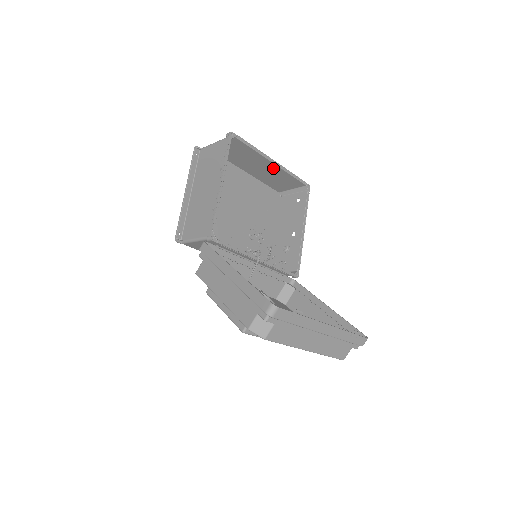
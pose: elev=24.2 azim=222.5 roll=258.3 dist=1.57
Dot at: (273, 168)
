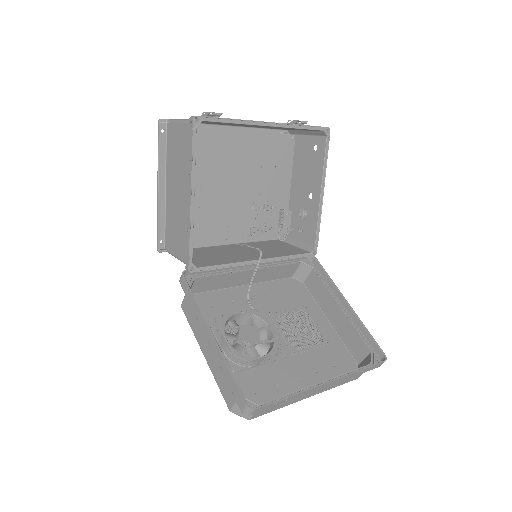
Dot at: occluded
